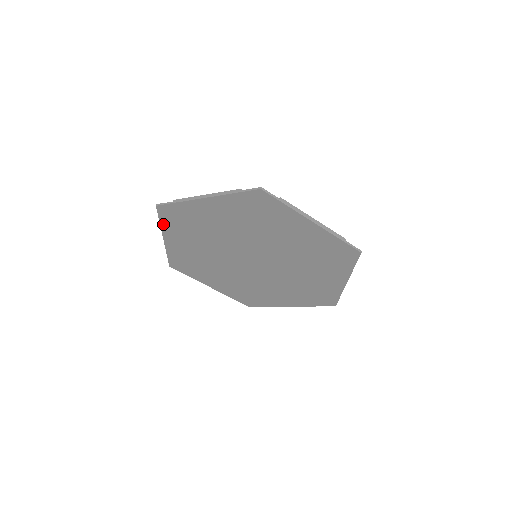
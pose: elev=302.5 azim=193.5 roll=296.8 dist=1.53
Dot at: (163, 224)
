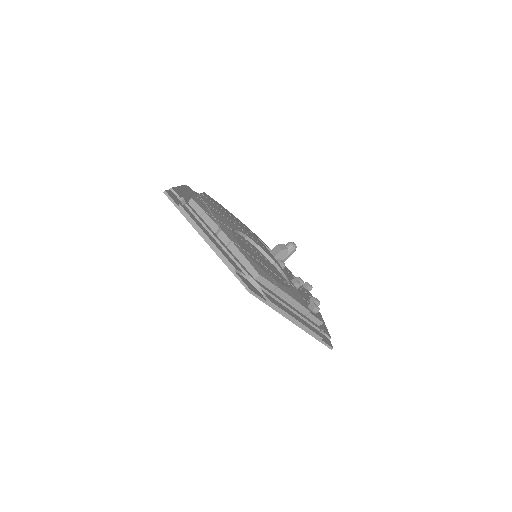
Dot at: (227, 265)
